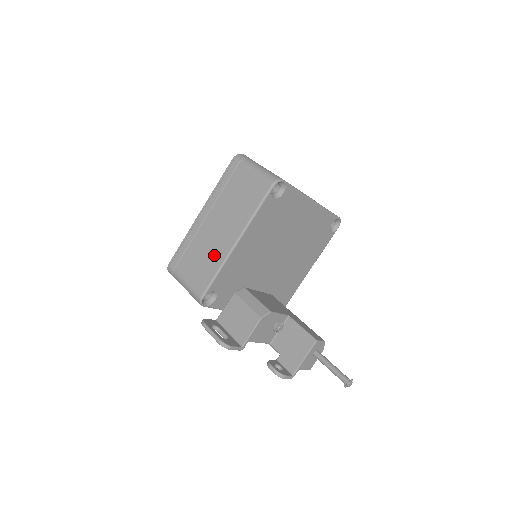
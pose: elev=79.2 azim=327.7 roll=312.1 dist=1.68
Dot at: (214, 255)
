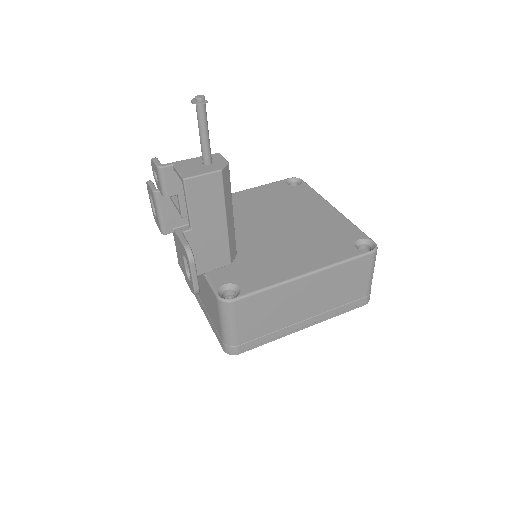
Dot at: occluded
